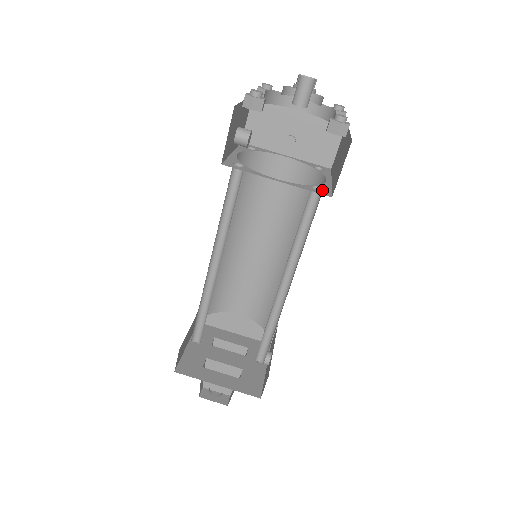
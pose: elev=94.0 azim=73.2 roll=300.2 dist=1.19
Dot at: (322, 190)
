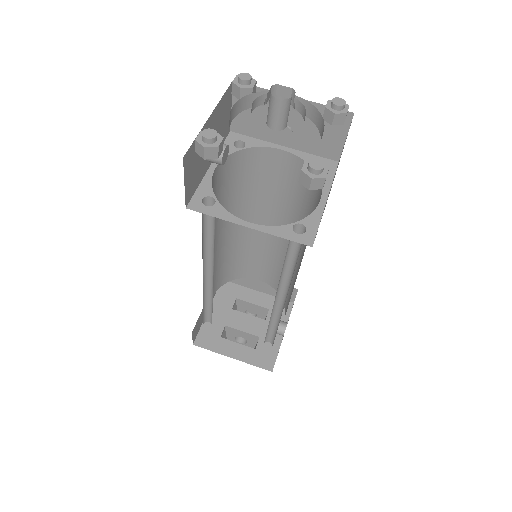
Dot at: (305, 230)
